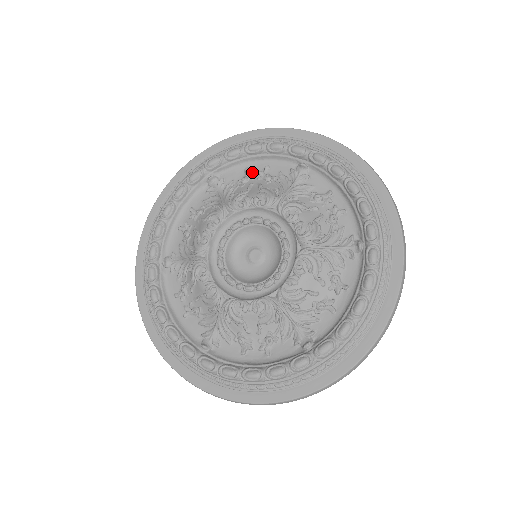
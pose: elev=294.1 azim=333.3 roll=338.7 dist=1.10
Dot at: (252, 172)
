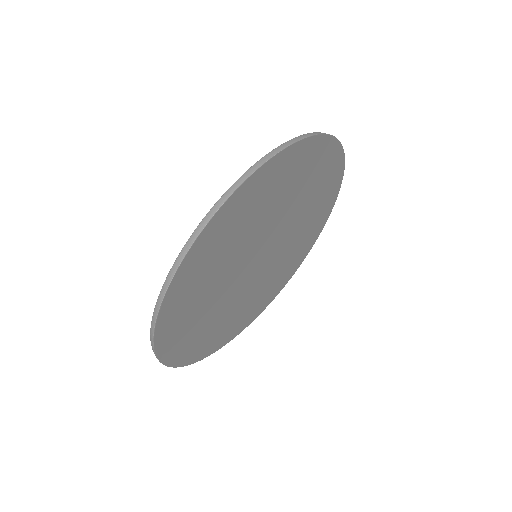
Dot at: occluded
